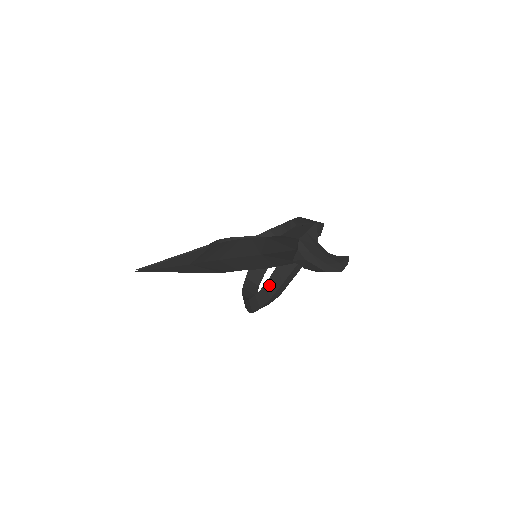
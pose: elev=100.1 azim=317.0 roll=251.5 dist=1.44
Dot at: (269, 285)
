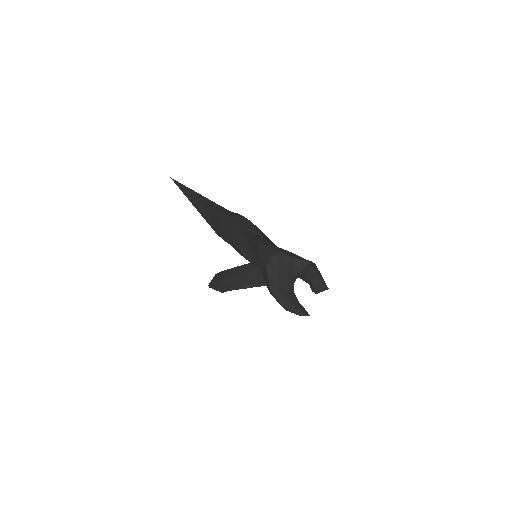
Dot at: (233, 270)
